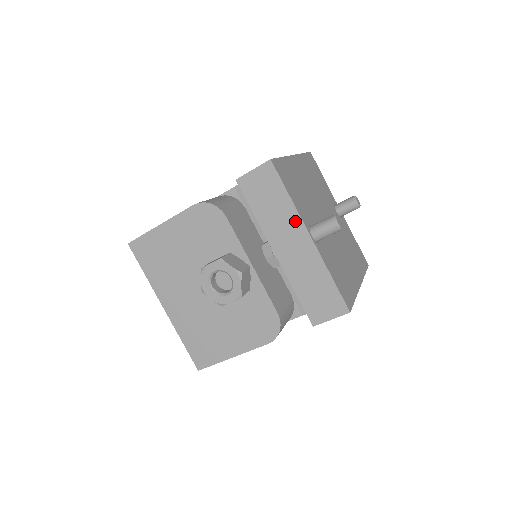
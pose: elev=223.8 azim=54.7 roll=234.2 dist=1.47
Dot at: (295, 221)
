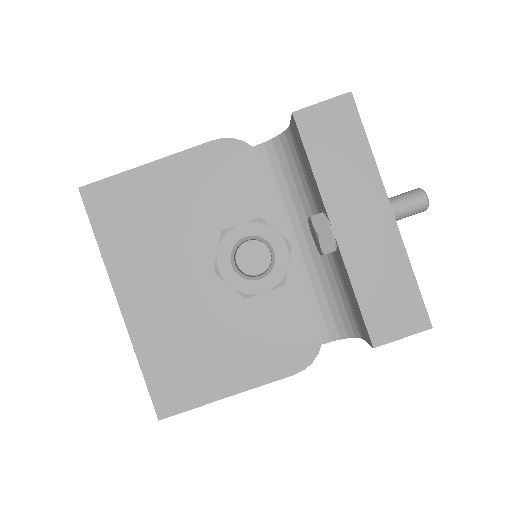
Dot at: (372, 184)
